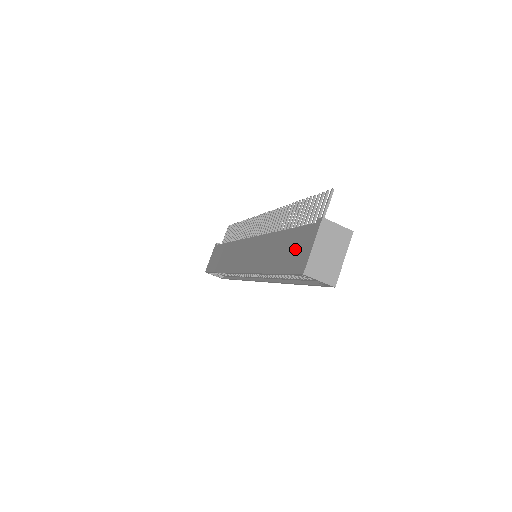
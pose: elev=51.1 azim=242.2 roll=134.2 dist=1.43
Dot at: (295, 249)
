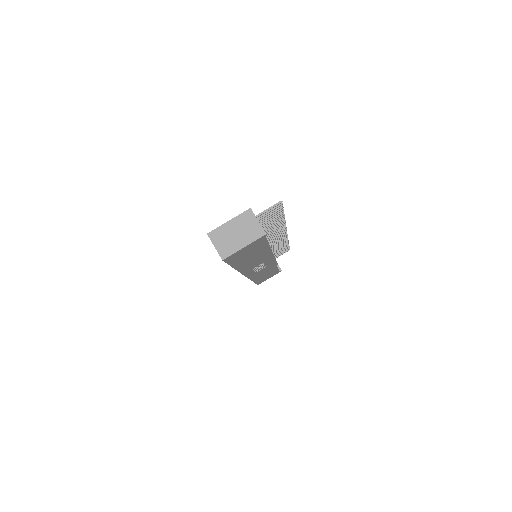
Dot at: occluded
